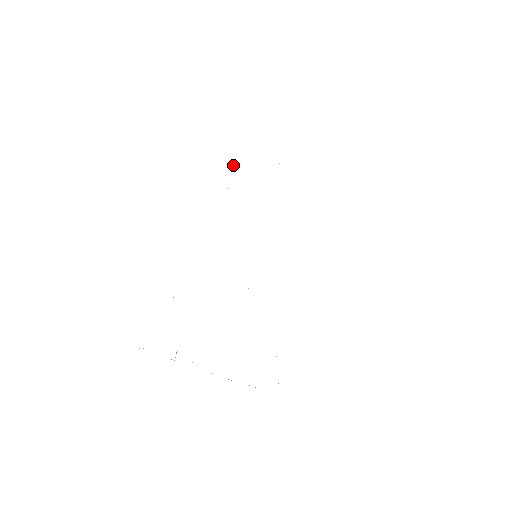
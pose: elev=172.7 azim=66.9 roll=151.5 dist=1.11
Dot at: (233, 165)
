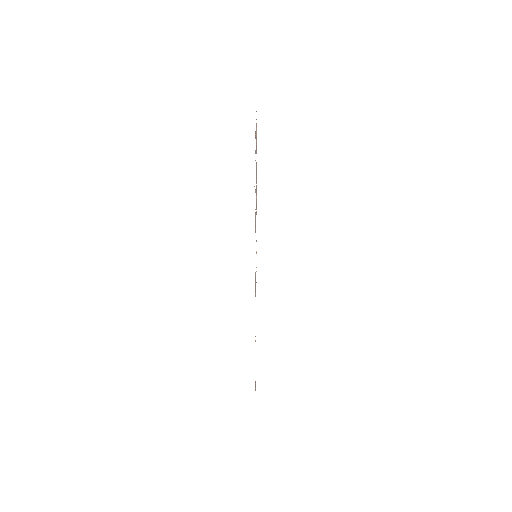
Dot at: occluded
